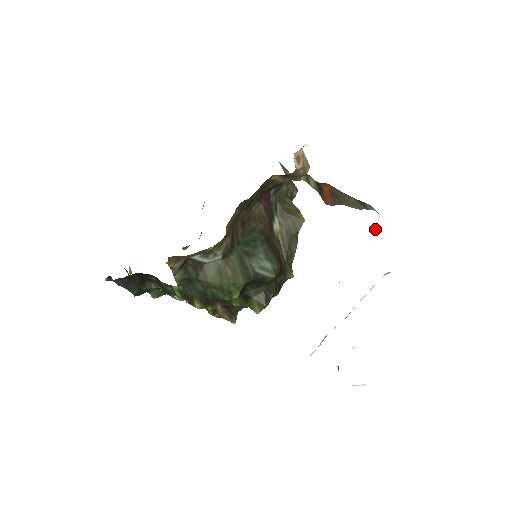
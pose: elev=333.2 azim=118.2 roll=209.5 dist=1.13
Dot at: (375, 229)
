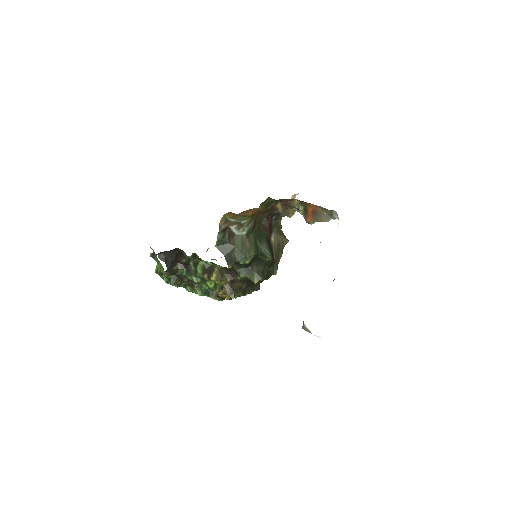
Dot at: occluded
